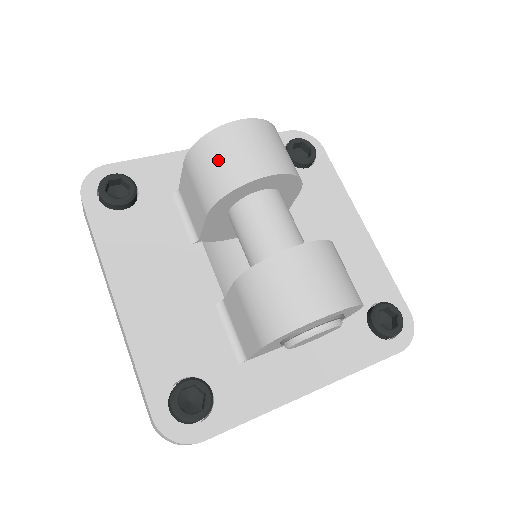
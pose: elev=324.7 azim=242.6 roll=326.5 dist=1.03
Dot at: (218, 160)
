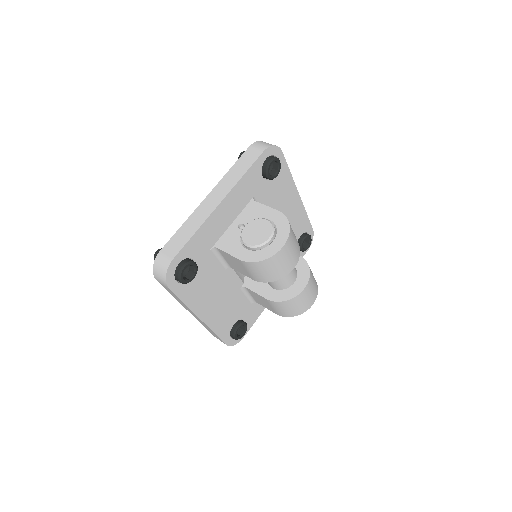
Dot at: (270, 270)
